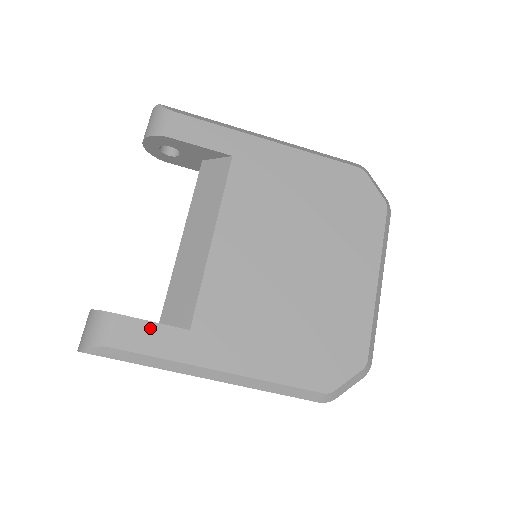
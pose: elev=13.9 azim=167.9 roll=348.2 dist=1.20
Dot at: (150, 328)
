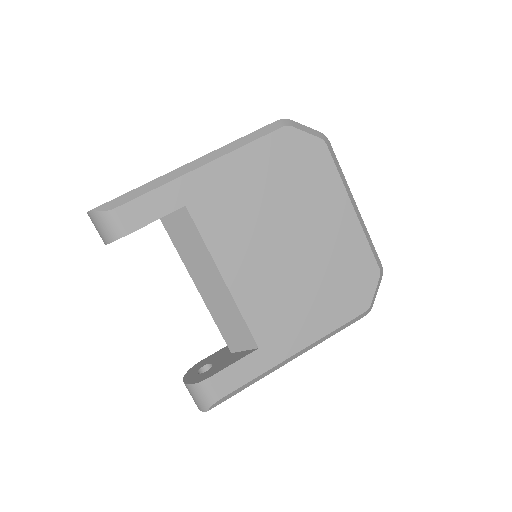
Dot at: (234, 368)
